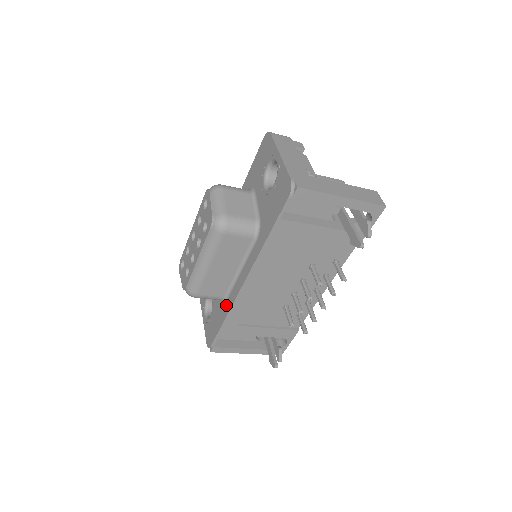
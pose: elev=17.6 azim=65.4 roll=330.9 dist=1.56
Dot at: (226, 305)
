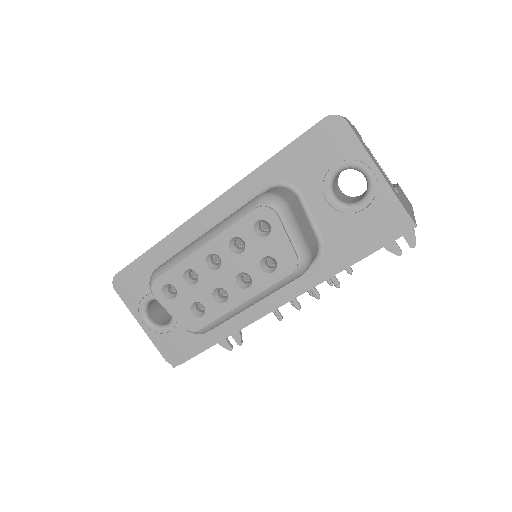
Dot at: (225, 324)
